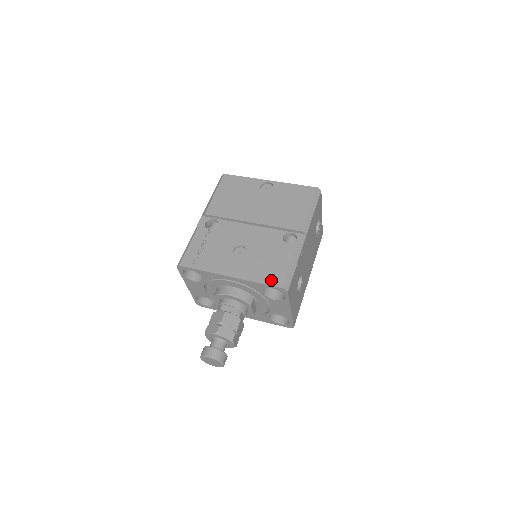
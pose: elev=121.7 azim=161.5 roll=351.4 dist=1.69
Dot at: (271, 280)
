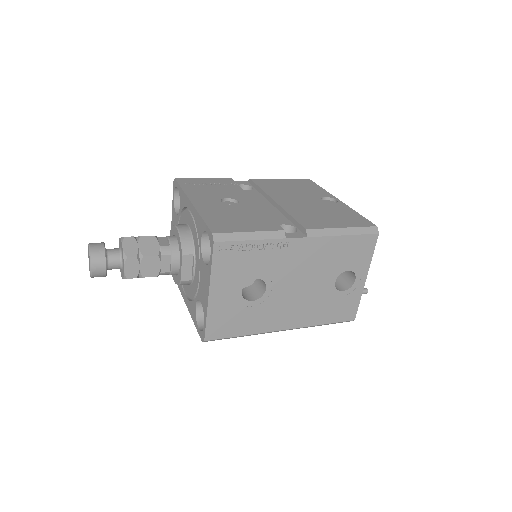
Dot at: (215, 224)
